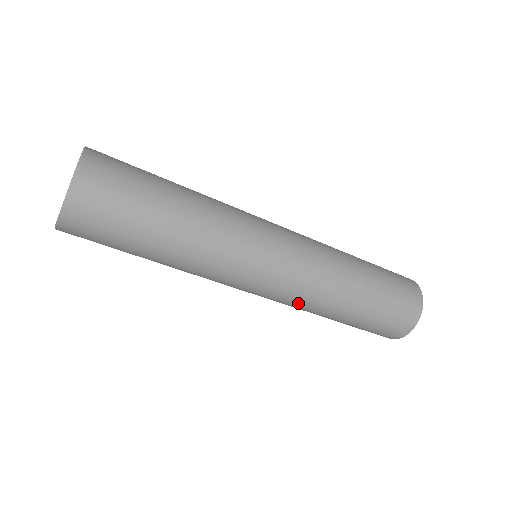
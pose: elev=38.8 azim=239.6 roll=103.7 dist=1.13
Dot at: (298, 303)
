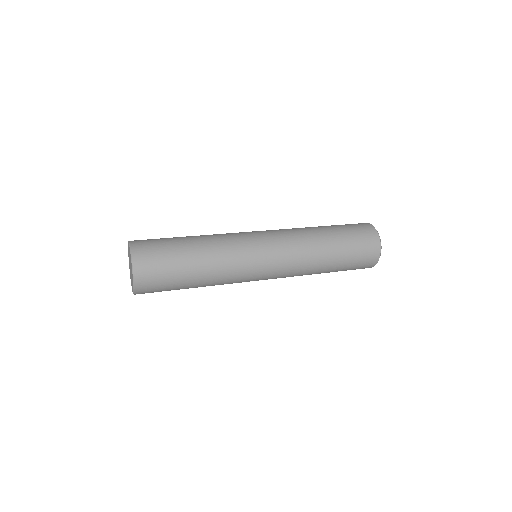
Dot at: (292, 276)
